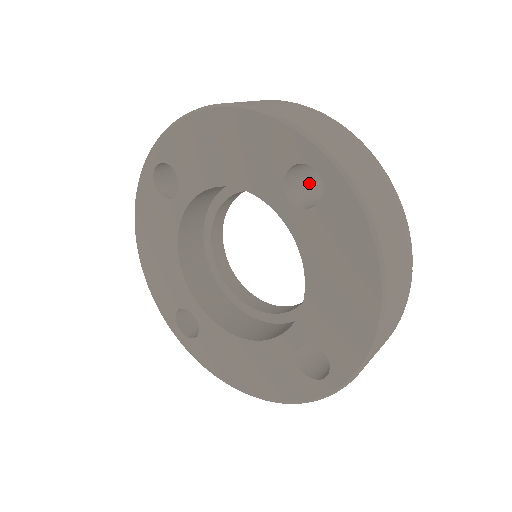
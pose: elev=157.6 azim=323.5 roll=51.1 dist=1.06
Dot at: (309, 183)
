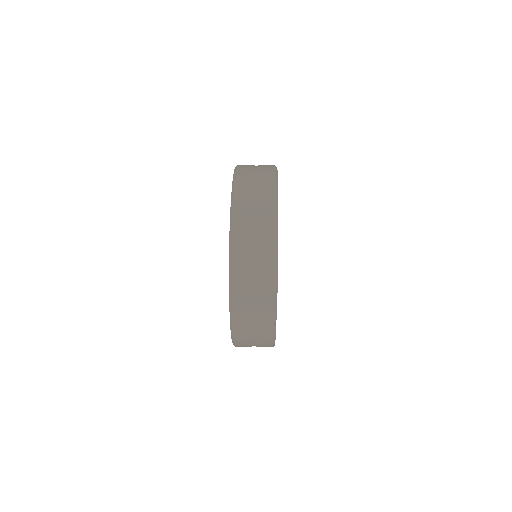
Dot at: occluded
